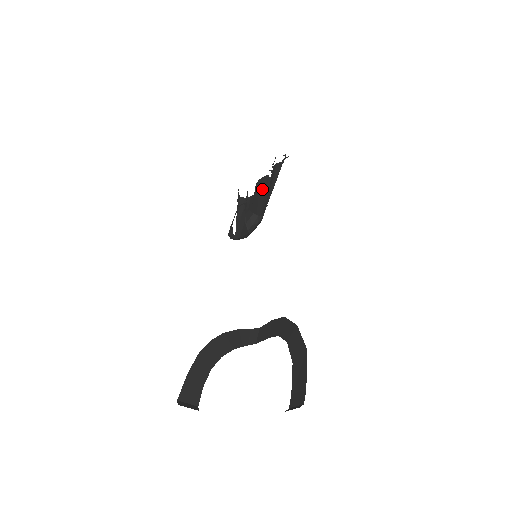
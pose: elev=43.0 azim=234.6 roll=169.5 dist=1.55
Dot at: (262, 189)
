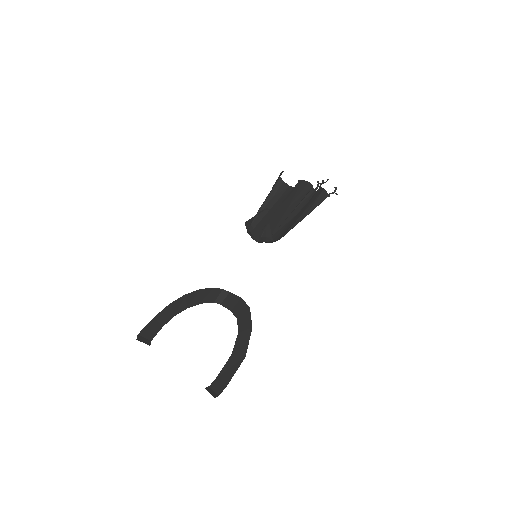
Dot at: (299, 197)
